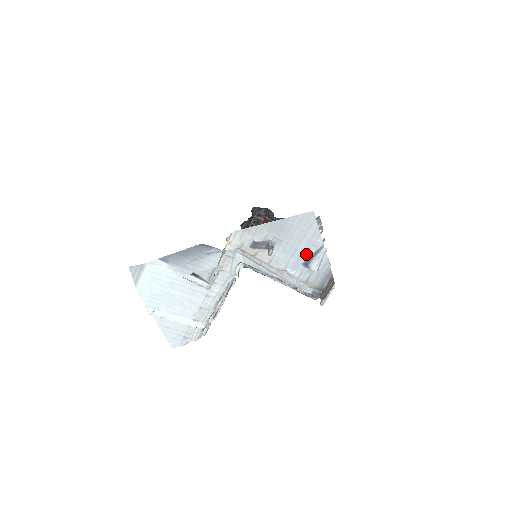
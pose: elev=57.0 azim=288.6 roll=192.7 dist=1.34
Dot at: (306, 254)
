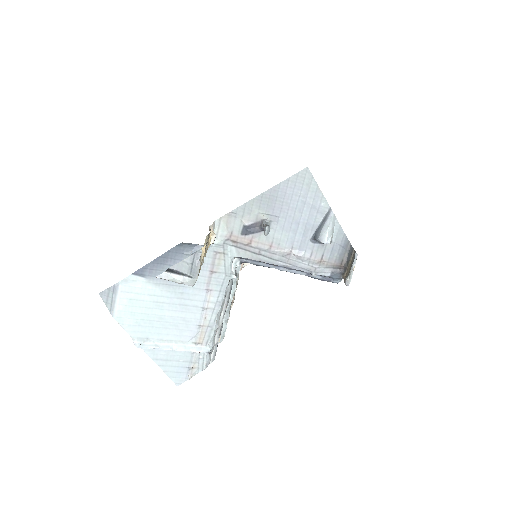
Dot at: (312, 226)
